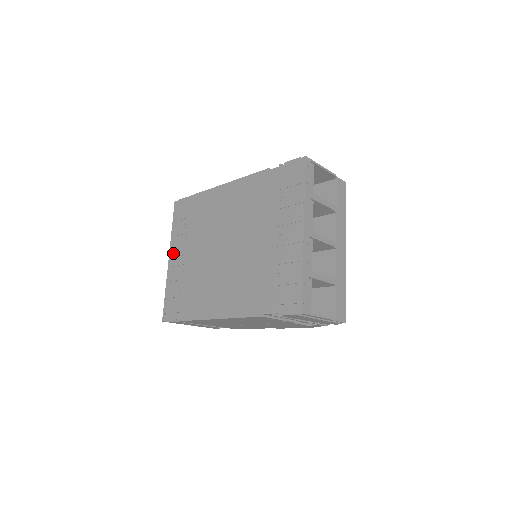
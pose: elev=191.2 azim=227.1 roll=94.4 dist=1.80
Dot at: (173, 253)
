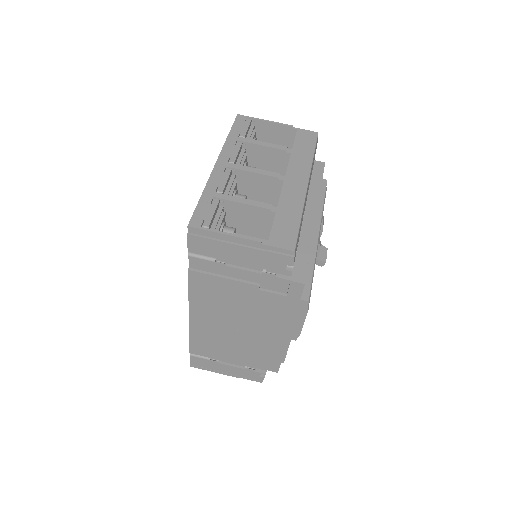
Dot at: occluded
